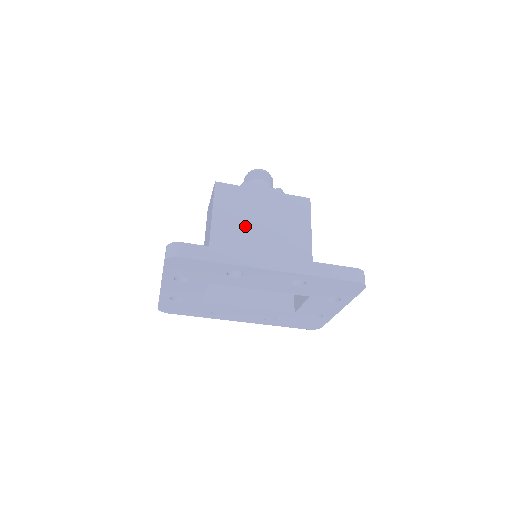
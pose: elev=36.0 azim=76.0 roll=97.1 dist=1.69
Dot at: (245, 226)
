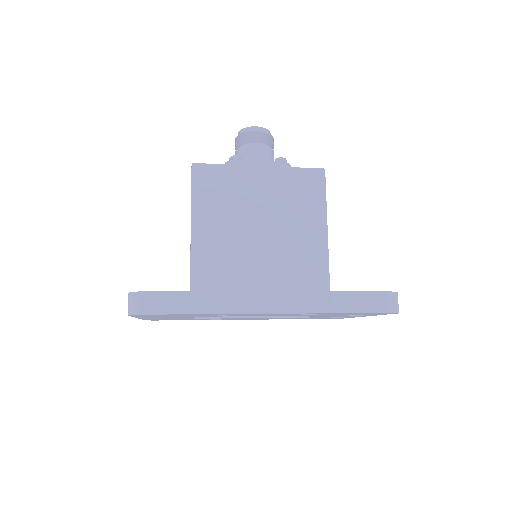
Dot at: (237, 227)
